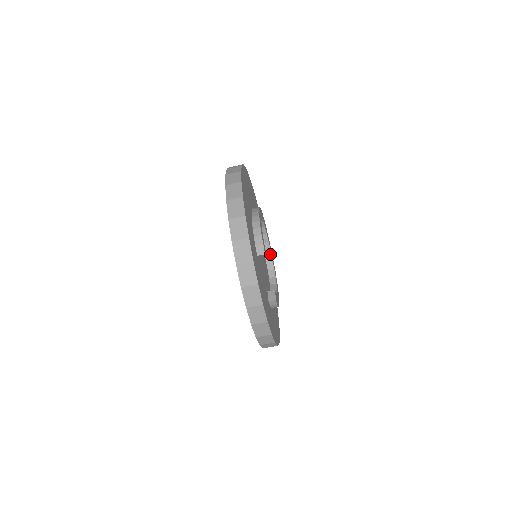
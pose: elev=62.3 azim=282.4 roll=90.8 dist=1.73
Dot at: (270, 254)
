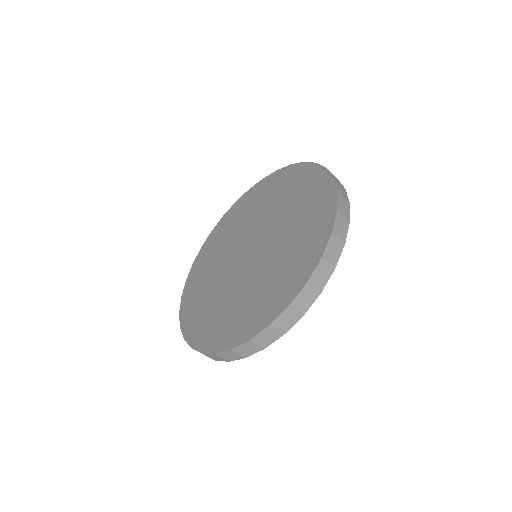
Dot at: occluded
